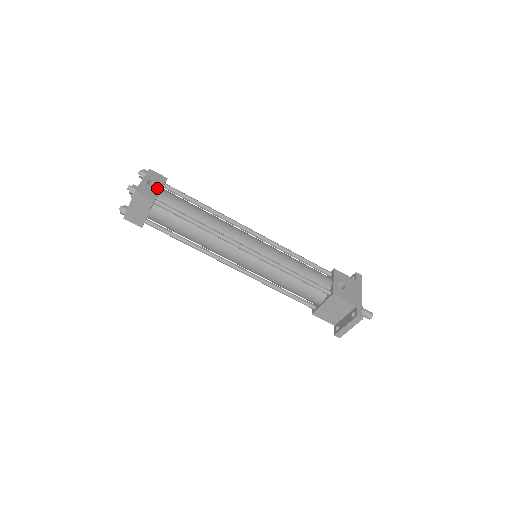
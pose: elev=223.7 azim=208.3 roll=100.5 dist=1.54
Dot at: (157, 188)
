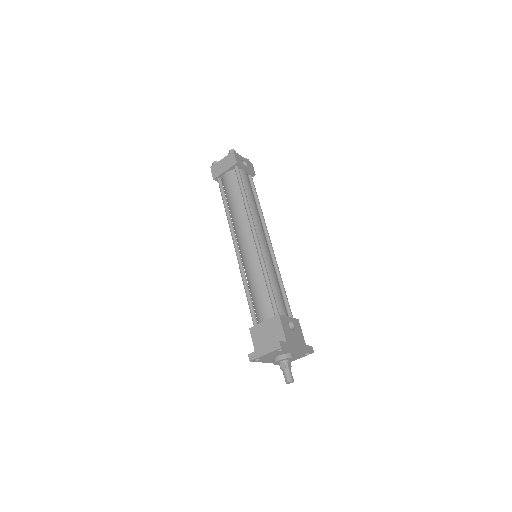
Dot at: (245, 166)
